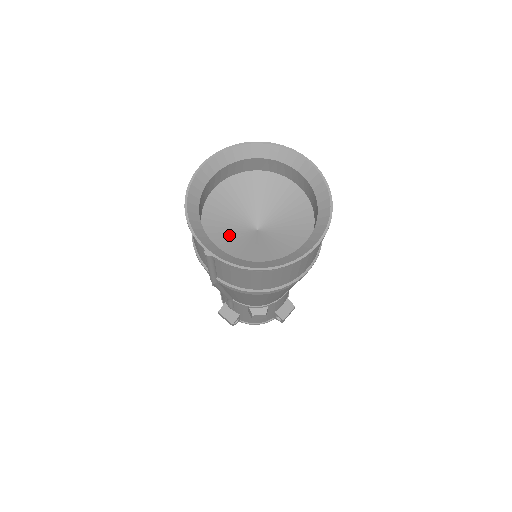
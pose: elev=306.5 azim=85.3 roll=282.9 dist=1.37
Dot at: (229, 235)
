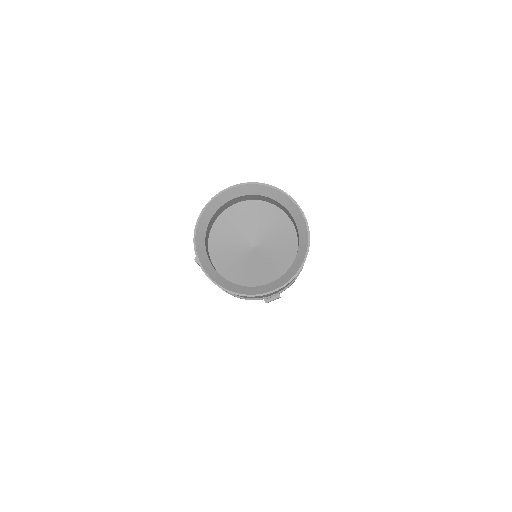
Dot at: (228, 244)
